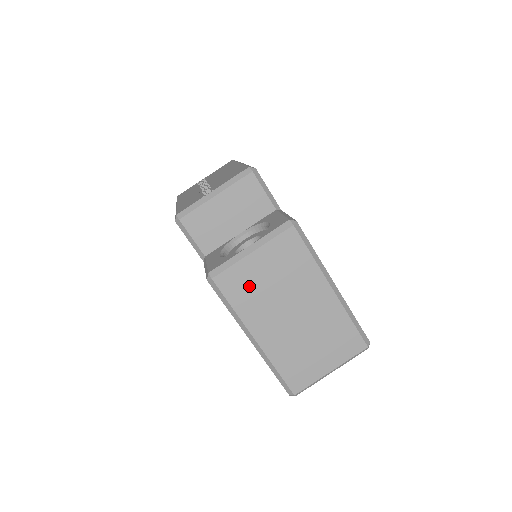
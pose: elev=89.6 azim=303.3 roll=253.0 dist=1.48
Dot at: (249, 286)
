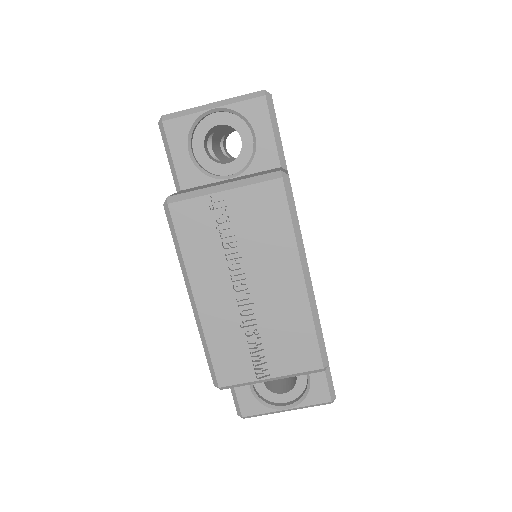
Dot at: occluded
